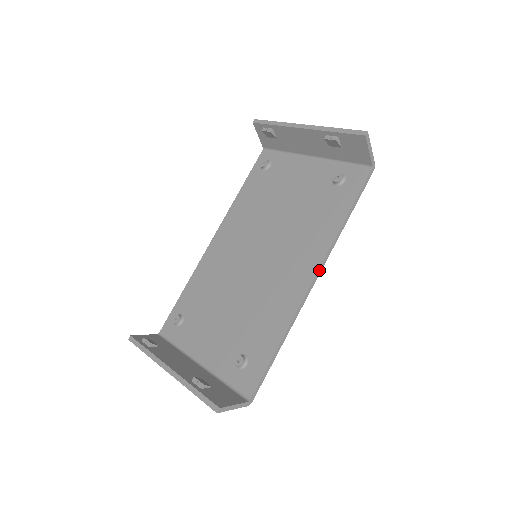
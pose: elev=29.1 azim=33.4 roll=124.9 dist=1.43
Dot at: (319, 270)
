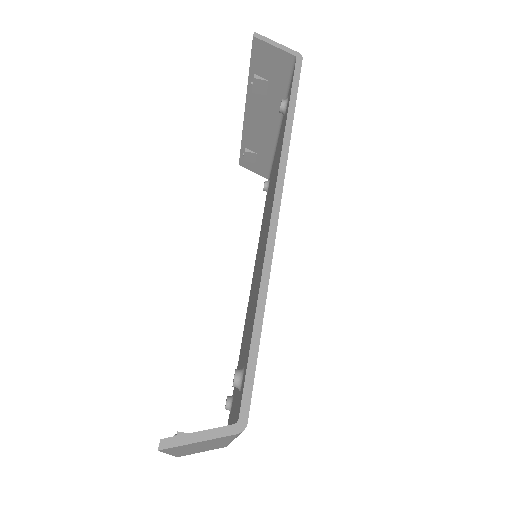
Dot at: (278, 187)
